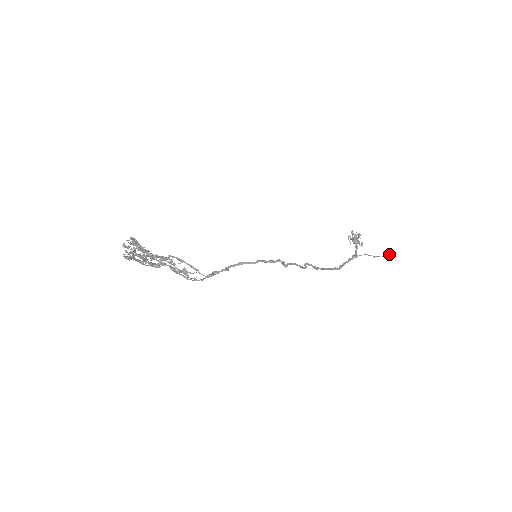
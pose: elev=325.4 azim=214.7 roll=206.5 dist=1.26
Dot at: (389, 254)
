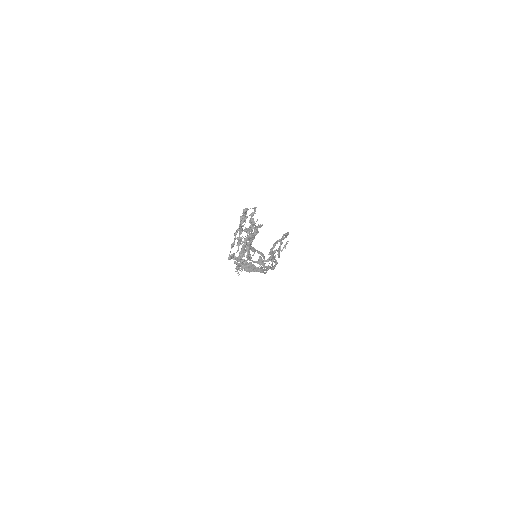
Dot at: (284, 245)
